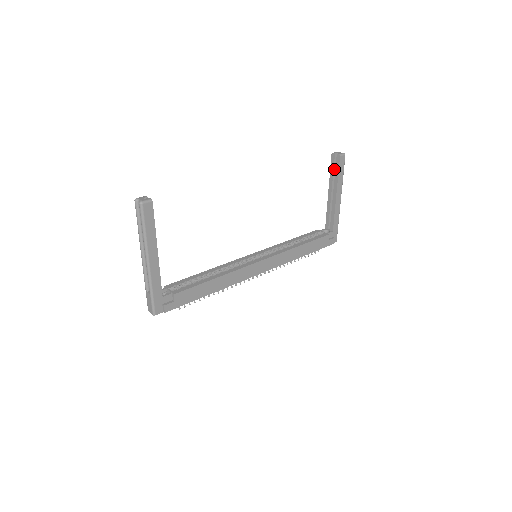
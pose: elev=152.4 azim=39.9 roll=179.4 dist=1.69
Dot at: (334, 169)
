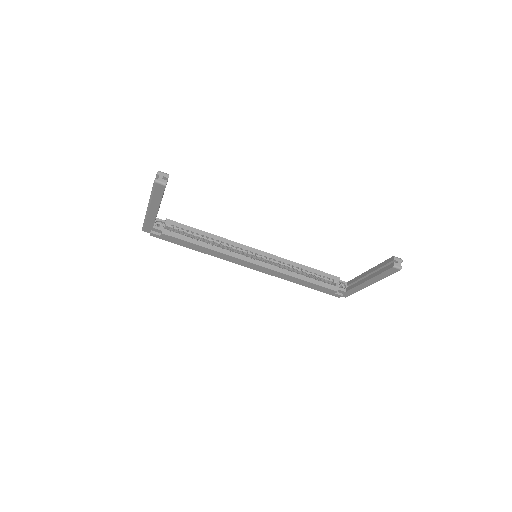
Dot at: (385, 266)
